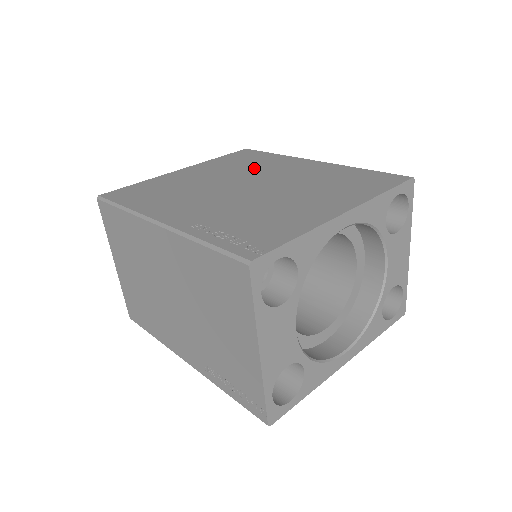
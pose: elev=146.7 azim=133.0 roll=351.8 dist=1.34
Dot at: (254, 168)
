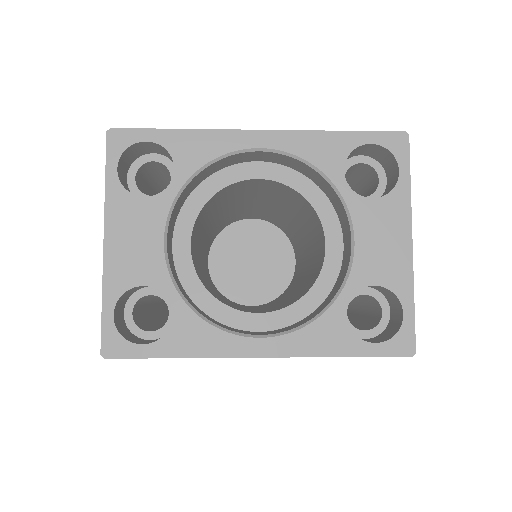
Dot at: occluded
